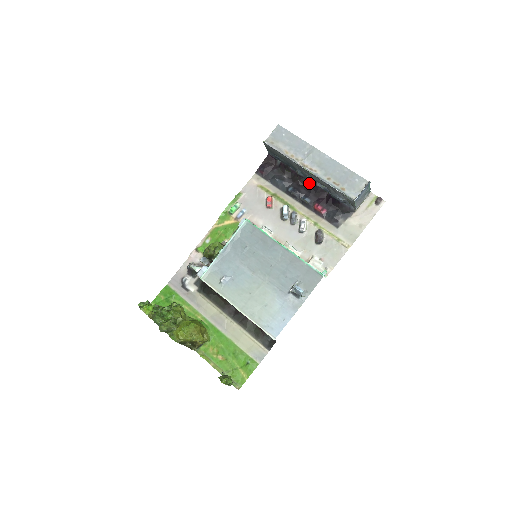
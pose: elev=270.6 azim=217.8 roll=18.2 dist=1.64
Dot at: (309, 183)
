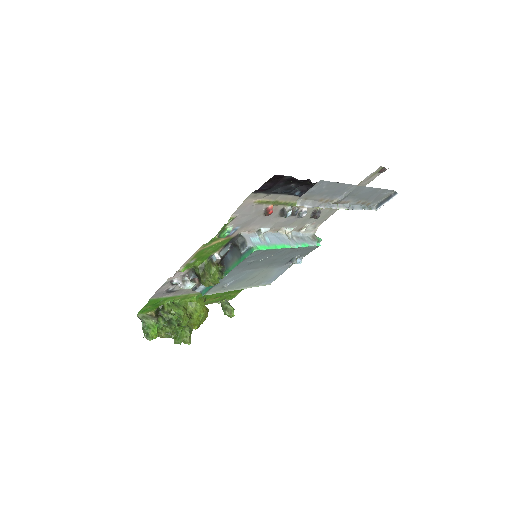
Dot at: occluded
